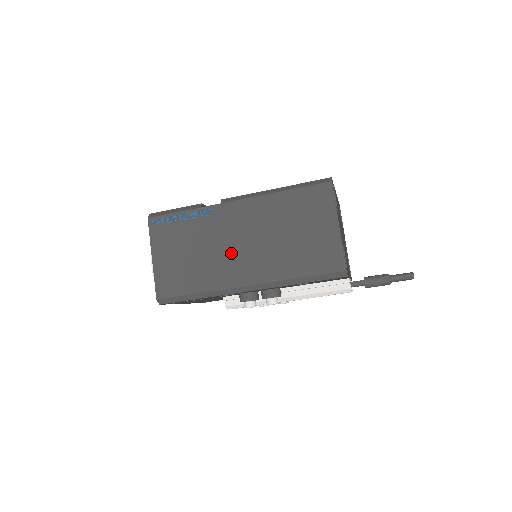
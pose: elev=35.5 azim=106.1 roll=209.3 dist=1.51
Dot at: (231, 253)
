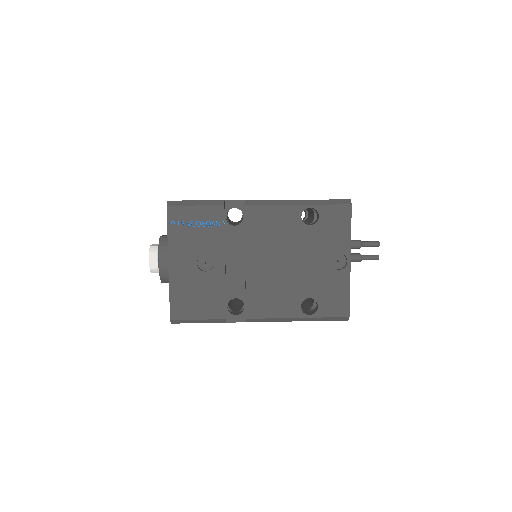
Dot at: occluded
